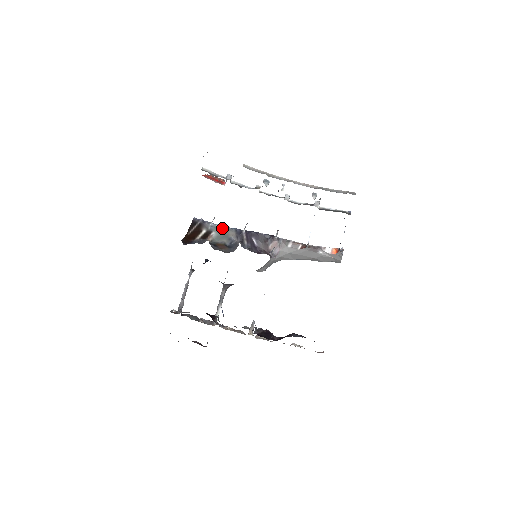
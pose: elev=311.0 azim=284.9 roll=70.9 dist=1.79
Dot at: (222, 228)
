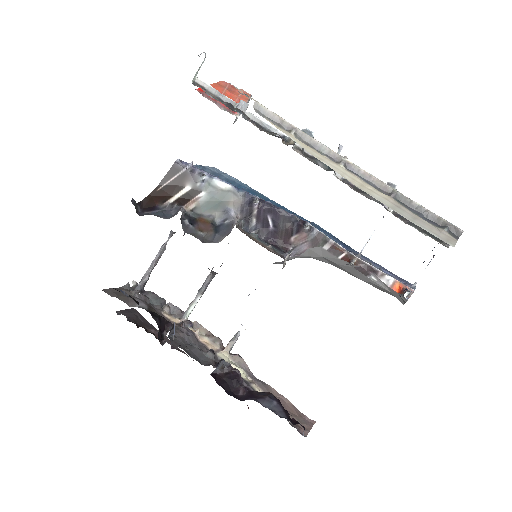
Dot at: (221, 187)
